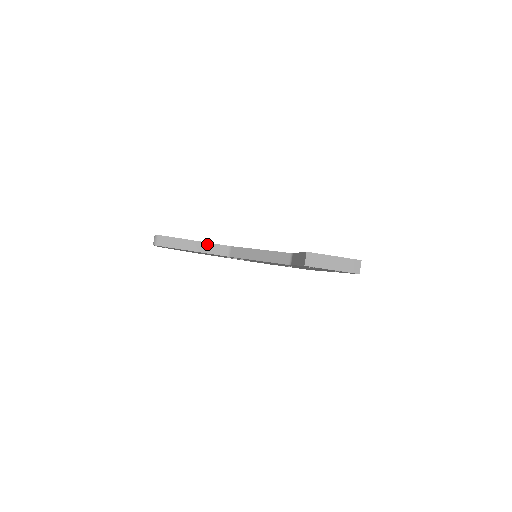
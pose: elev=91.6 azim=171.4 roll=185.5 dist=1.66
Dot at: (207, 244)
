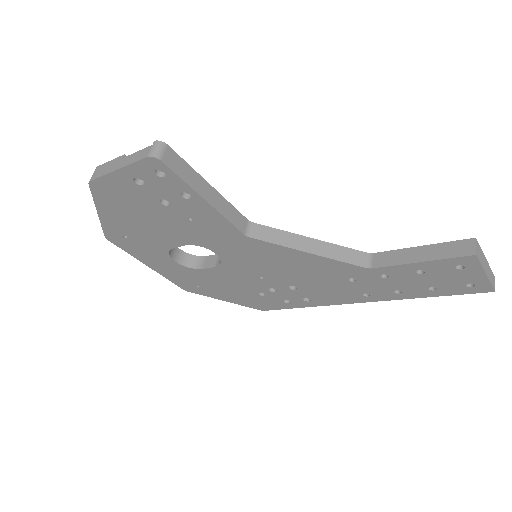
Dot at: (226, 202)
